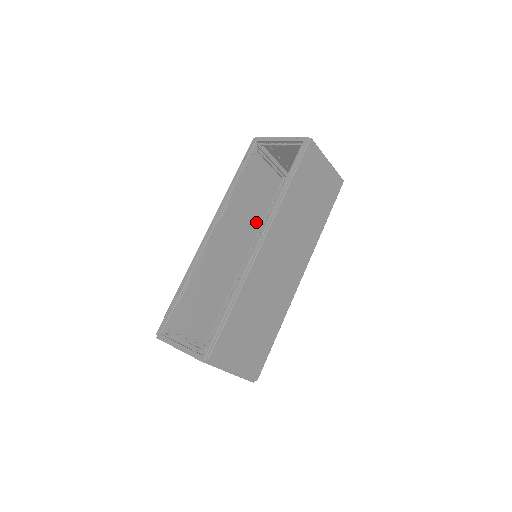
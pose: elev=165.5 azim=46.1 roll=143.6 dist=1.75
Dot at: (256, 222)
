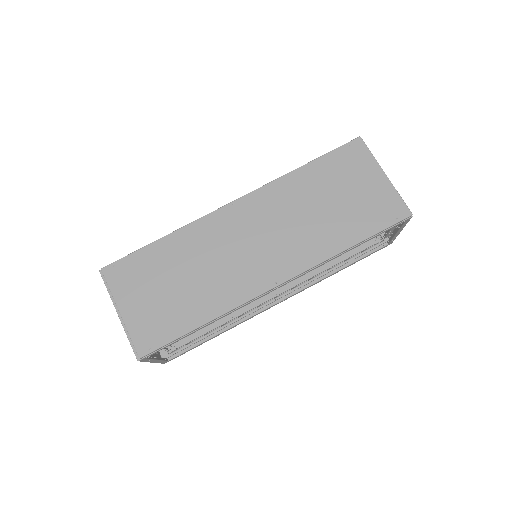
Dot at: occluded
